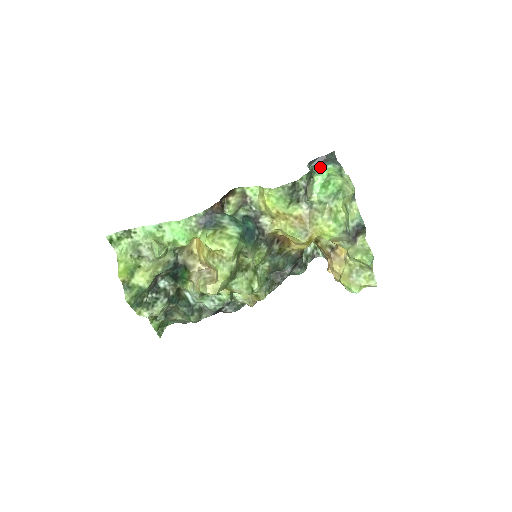
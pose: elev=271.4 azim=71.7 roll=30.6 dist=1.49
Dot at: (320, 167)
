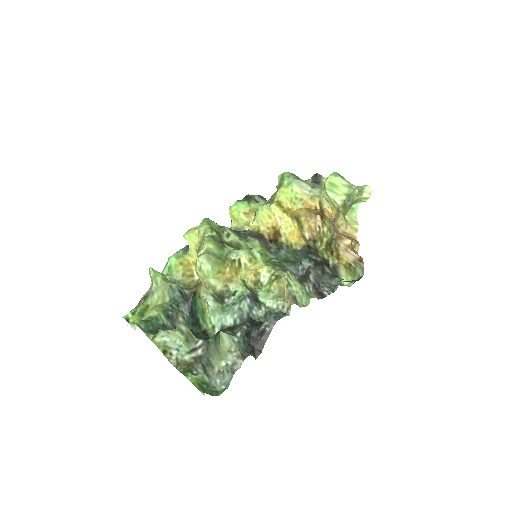
Dot at: occluded
